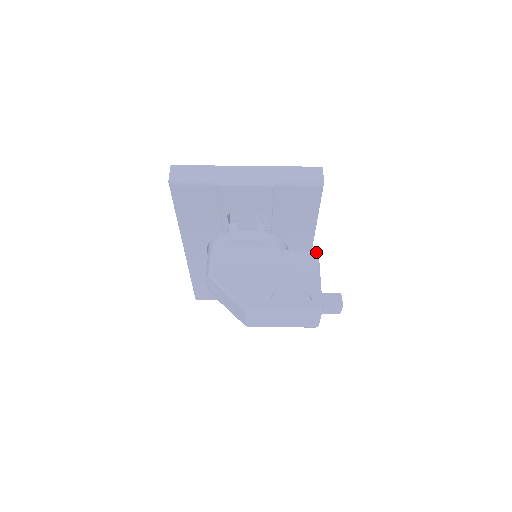
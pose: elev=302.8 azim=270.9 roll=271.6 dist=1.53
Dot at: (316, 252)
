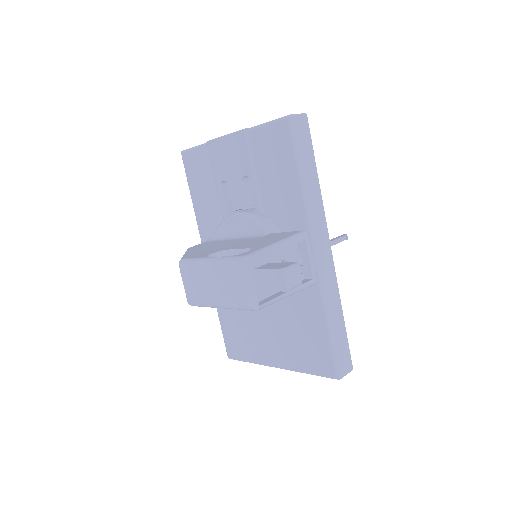
Dot at: (303, 231)
